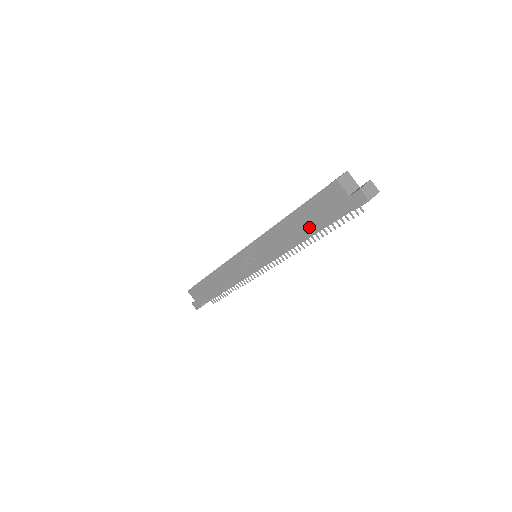
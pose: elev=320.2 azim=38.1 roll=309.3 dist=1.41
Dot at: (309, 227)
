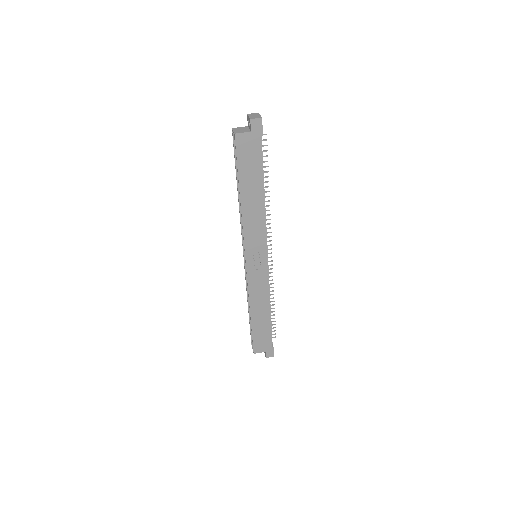
Dot at: (257, 183)
